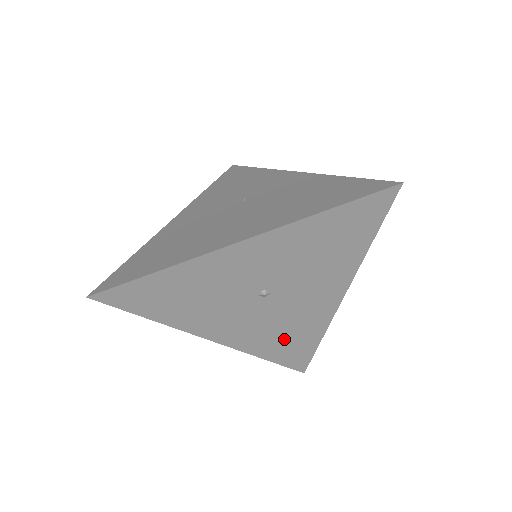
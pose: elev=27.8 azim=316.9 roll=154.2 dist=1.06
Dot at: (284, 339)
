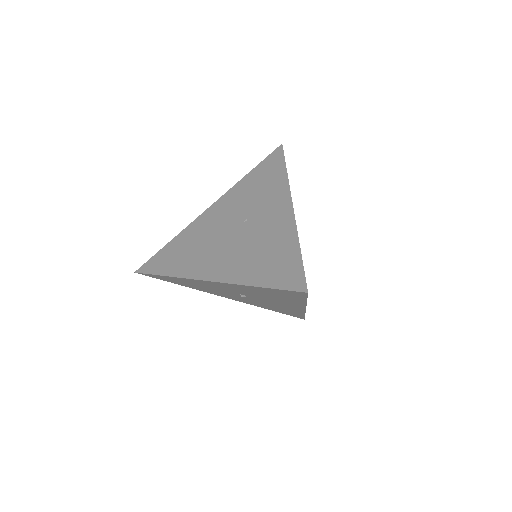
Dot at: (275, 308)
